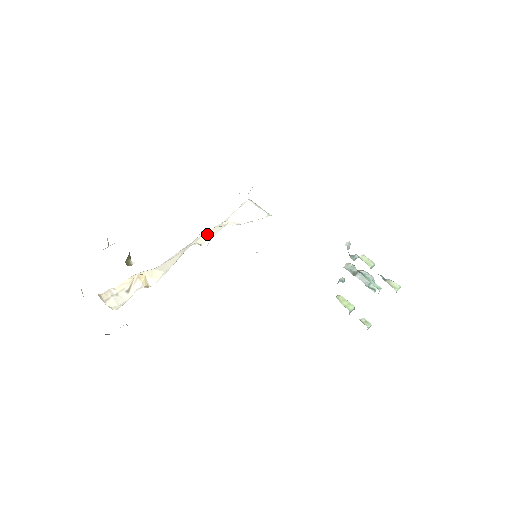
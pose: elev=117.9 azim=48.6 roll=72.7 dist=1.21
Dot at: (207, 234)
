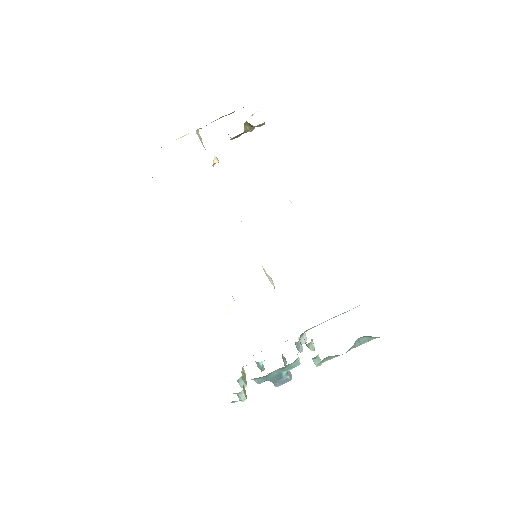
Dot at: occluded
